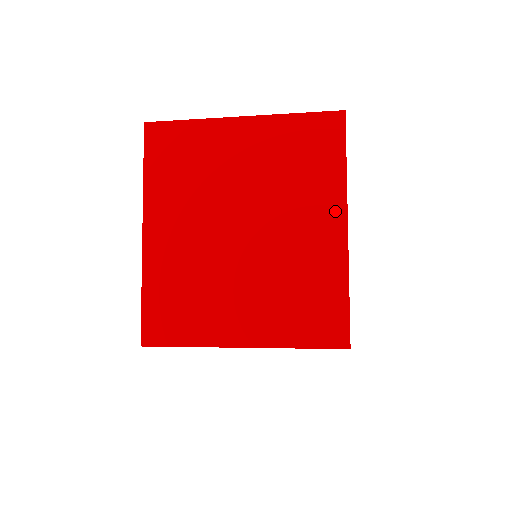
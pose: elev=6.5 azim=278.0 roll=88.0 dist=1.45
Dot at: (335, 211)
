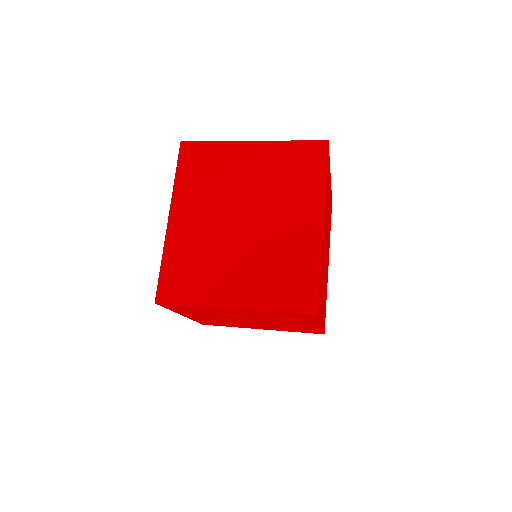
Dot at: (315, 211)
